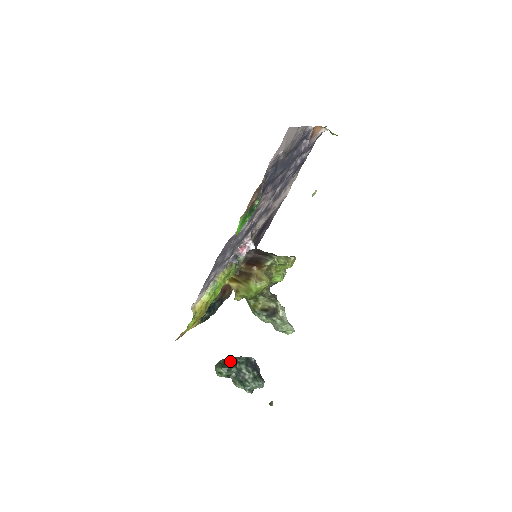
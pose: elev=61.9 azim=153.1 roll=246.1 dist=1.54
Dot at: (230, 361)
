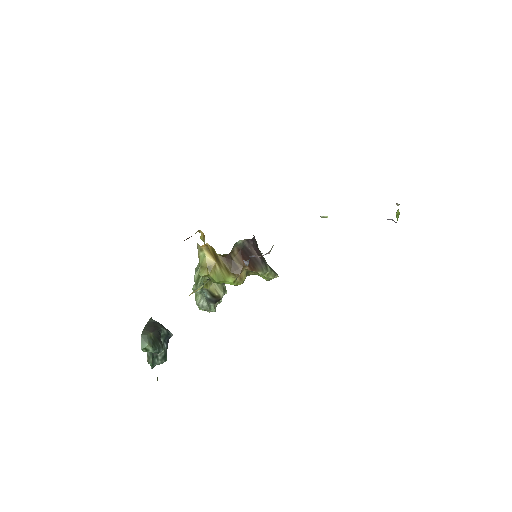
Dot at: (159, 337)
